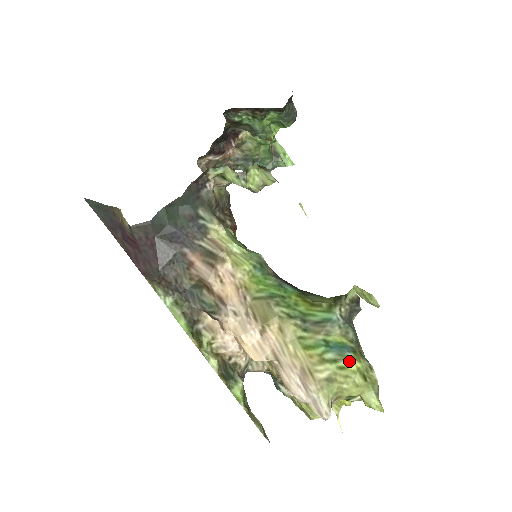
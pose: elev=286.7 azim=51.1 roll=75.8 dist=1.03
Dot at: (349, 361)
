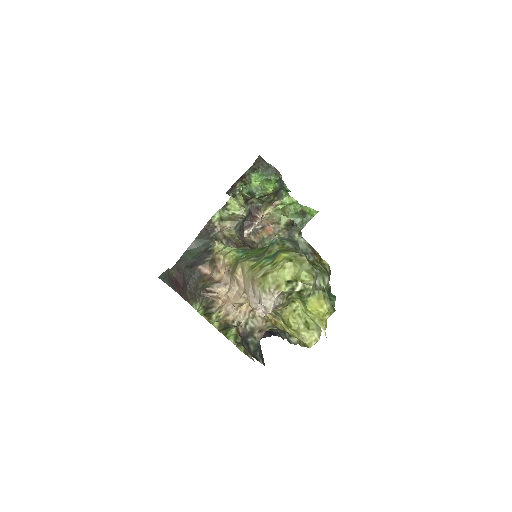
Dot at: (278, 256)
